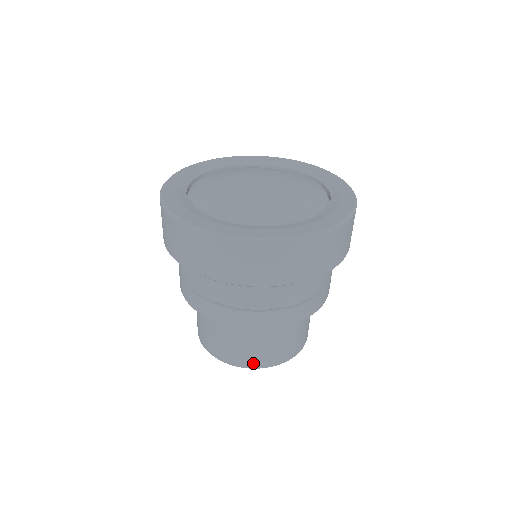
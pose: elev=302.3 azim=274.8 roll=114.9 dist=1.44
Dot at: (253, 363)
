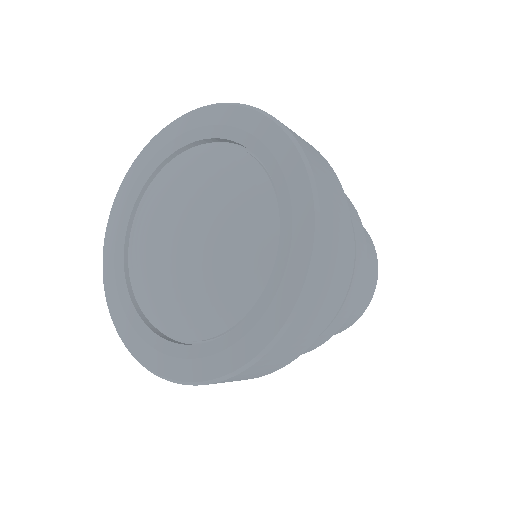
Dot at: (359, 313)
